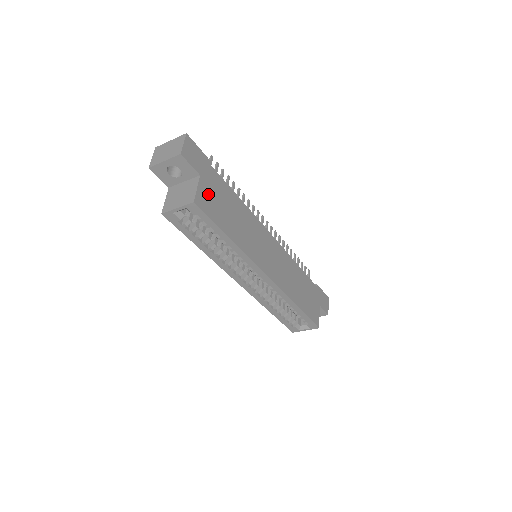
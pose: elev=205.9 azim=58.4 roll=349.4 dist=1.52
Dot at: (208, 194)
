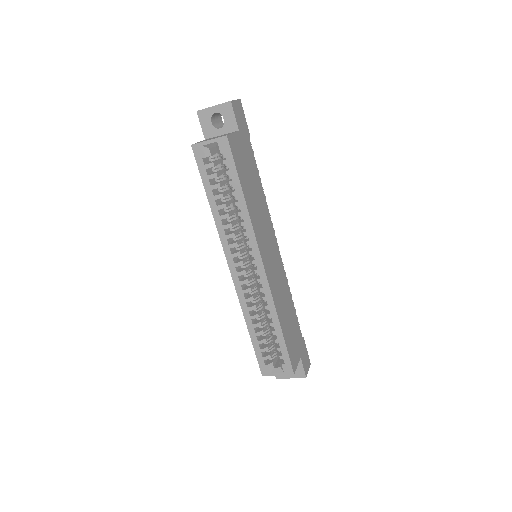
Dot at: (239, 148)
